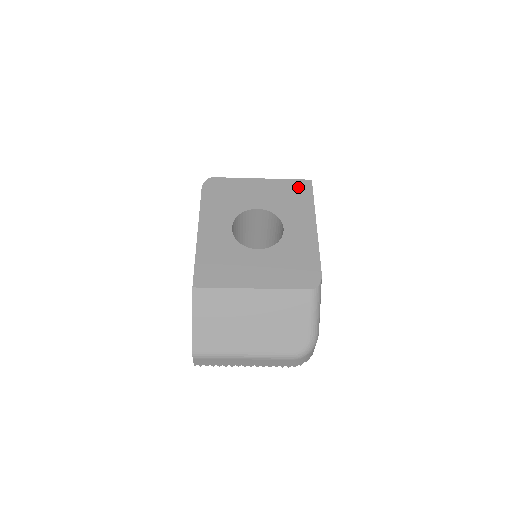
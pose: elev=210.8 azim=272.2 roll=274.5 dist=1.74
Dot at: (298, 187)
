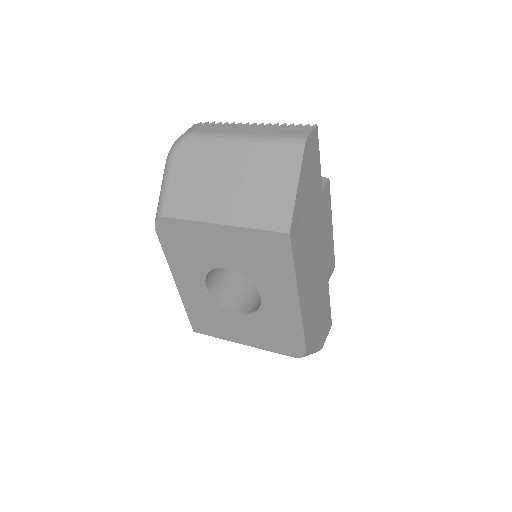
Dot at: (271, 244)
